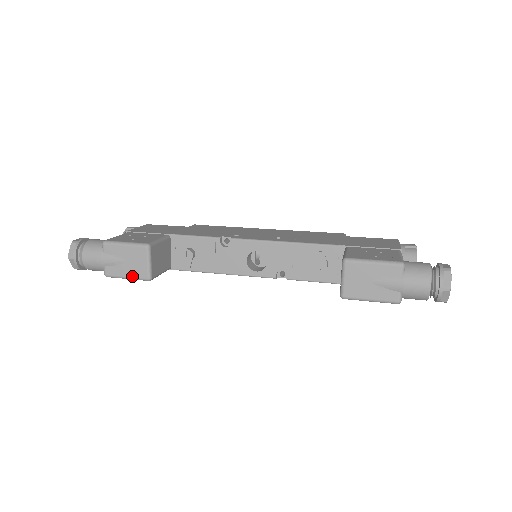
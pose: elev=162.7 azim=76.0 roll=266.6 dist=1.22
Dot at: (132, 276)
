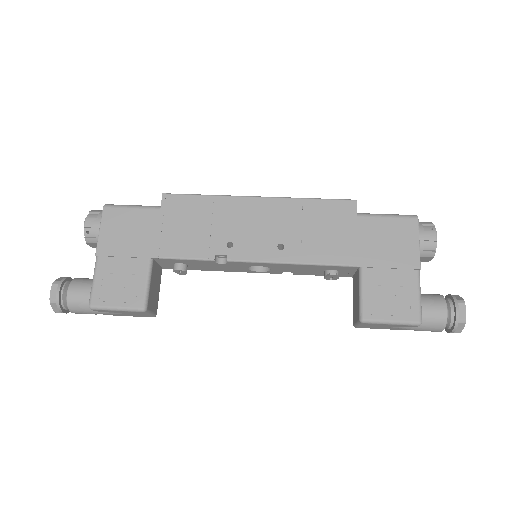
Dot at: (135, 316)
